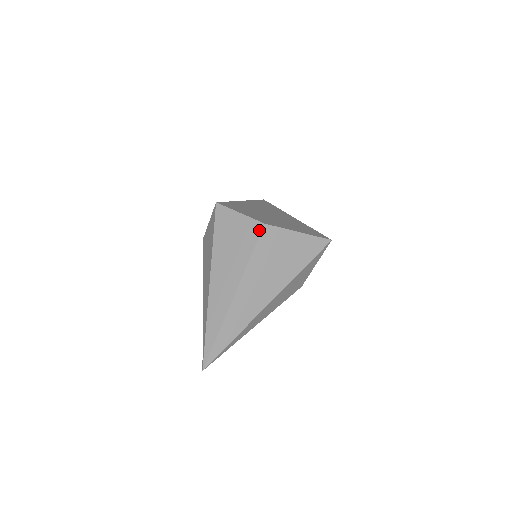
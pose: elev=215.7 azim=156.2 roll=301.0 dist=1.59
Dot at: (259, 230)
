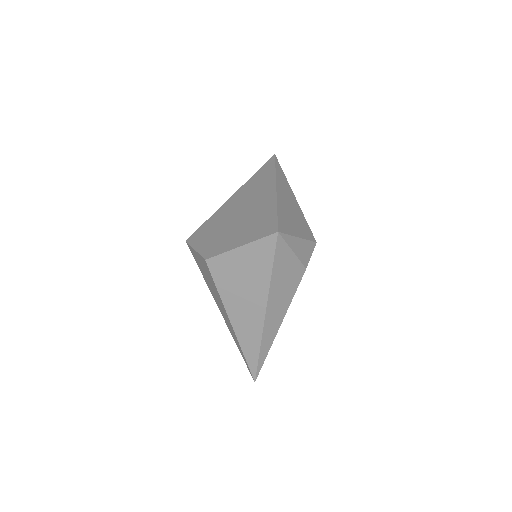
Dot at: (207, 266)
